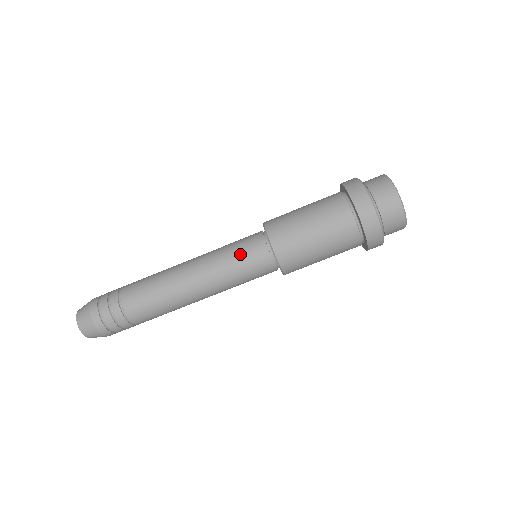
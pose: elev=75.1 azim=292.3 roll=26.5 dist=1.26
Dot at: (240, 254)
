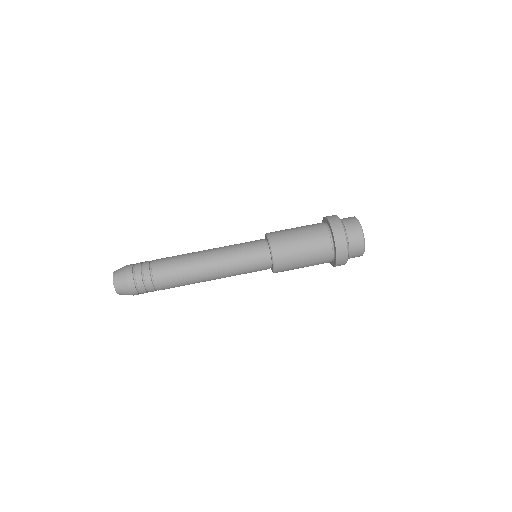
Dot at: (245, 242)
